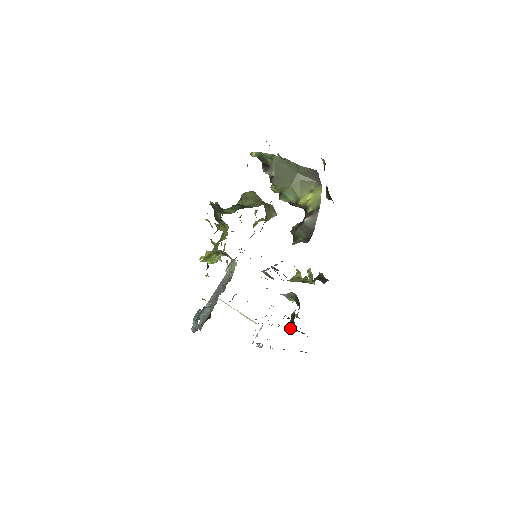
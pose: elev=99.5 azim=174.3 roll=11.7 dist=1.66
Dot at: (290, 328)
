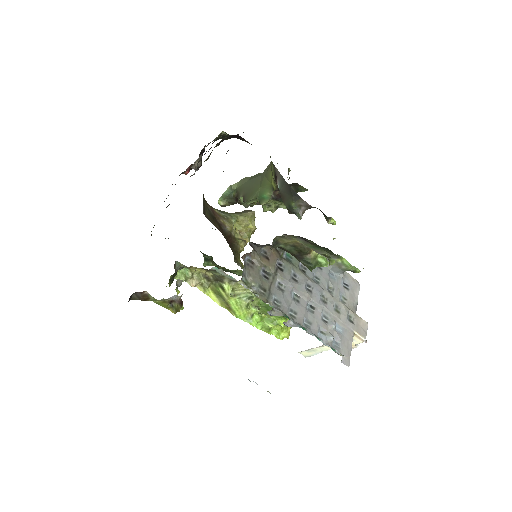
Dot at: (311, 270)
